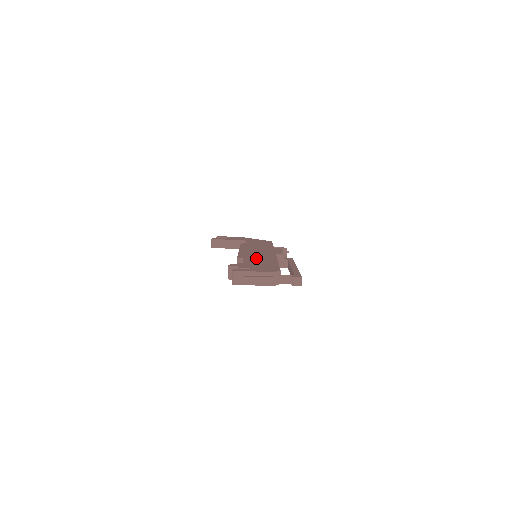
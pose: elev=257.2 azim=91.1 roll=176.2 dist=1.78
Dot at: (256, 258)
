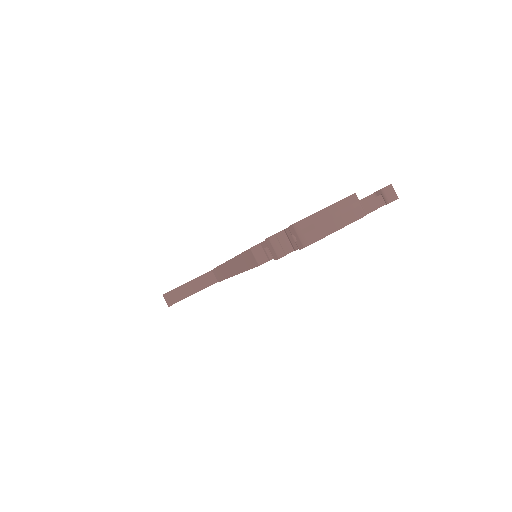
Dot at: occluded
